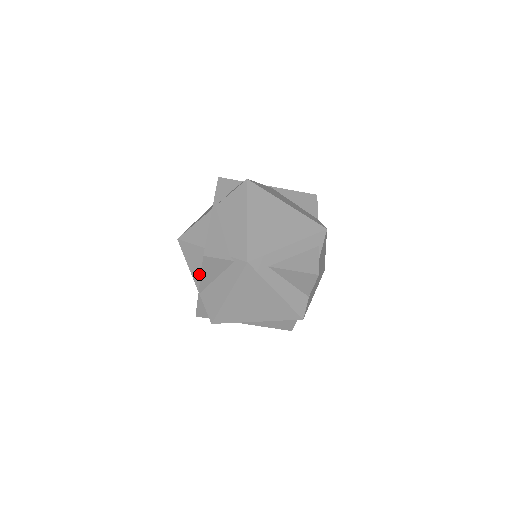
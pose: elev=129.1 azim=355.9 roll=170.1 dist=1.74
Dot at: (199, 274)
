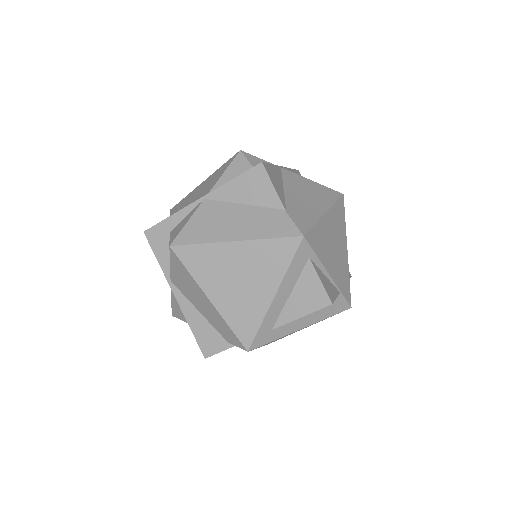
Dot at: occluded
